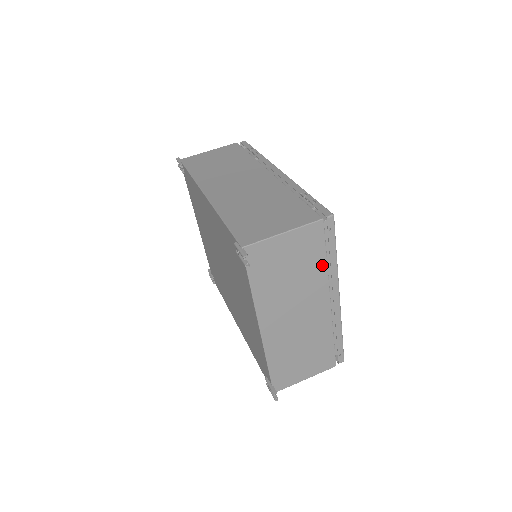
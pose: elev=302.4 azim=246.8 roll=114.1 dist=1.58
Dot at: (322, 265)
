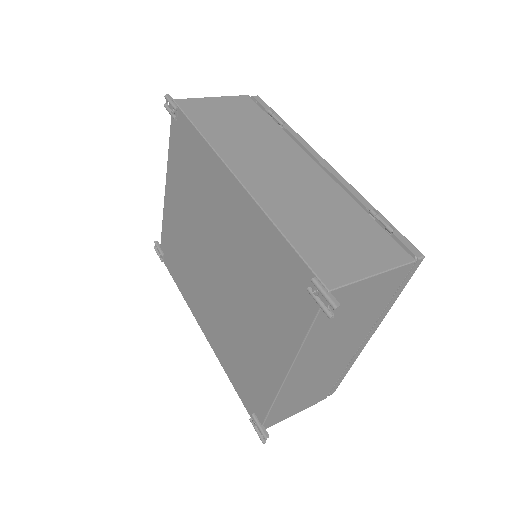
Dot at: (381, 308)
